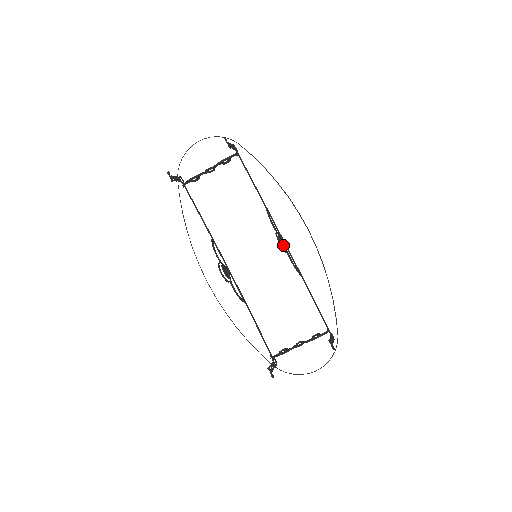
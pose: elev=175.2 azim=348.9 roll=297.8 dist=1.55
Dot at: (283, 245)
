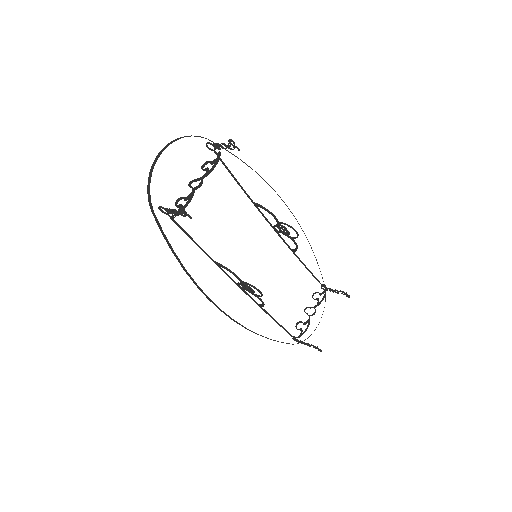
Dot at: (289, 232)
